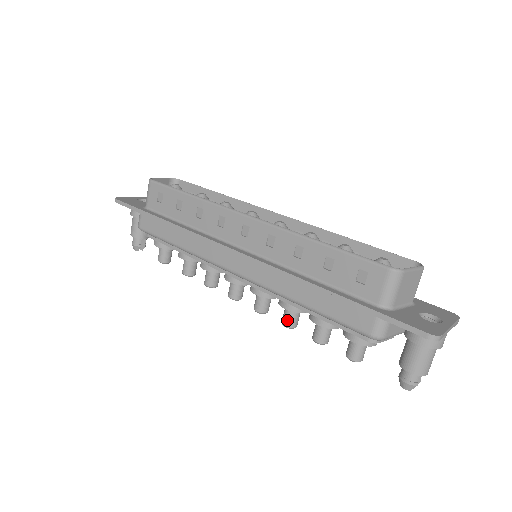
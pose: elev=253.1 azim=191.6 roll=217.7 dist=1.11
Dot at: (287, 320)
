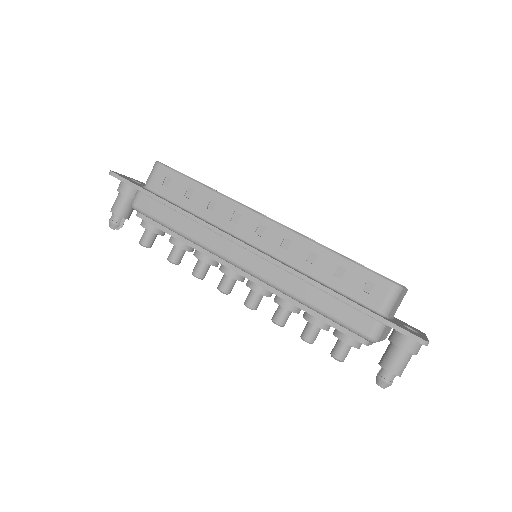
Dot at: (280, 318)
